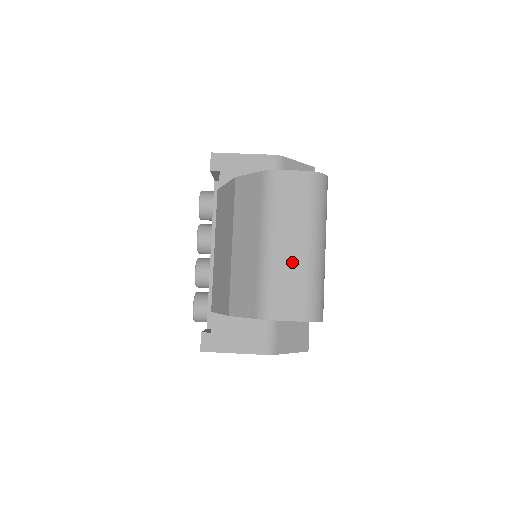
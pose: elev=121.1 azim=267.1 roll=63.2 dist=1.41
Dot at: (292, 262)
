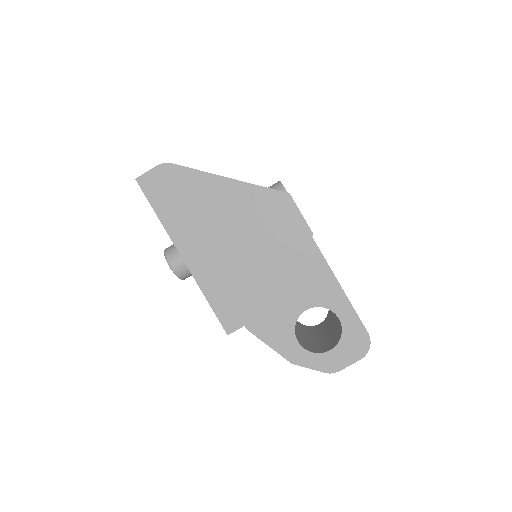
Dot at: occluded
